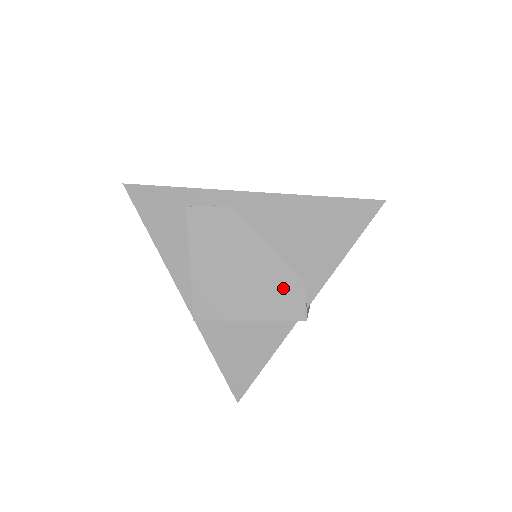
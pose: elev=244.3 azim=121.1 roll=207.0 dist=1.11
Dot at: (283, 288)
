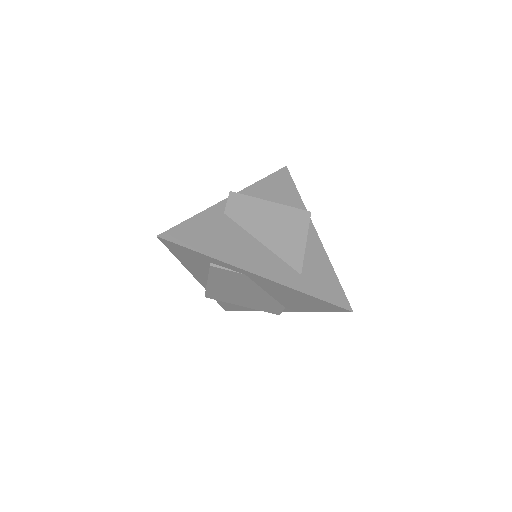
Dot at: (270, 305)
